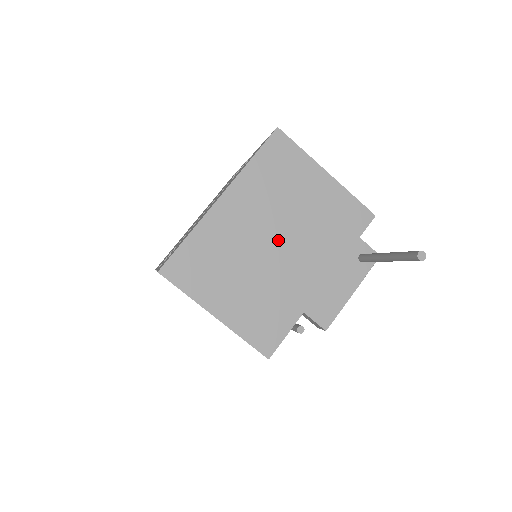
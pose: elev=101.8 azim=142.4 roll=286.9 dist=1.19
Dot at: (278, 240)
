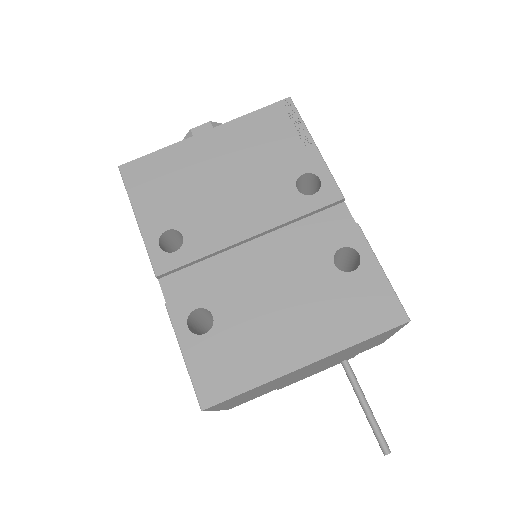
Dot at: (311, 370)
